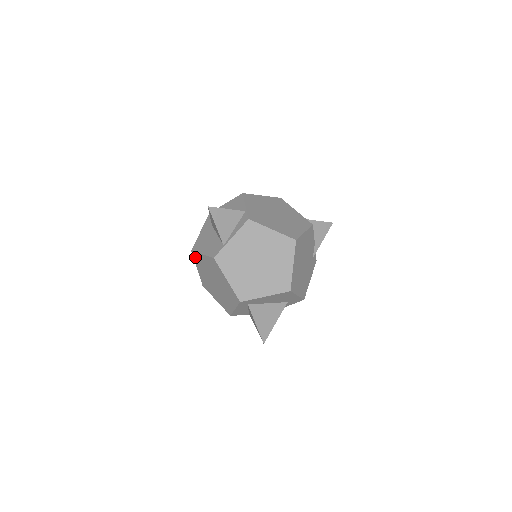
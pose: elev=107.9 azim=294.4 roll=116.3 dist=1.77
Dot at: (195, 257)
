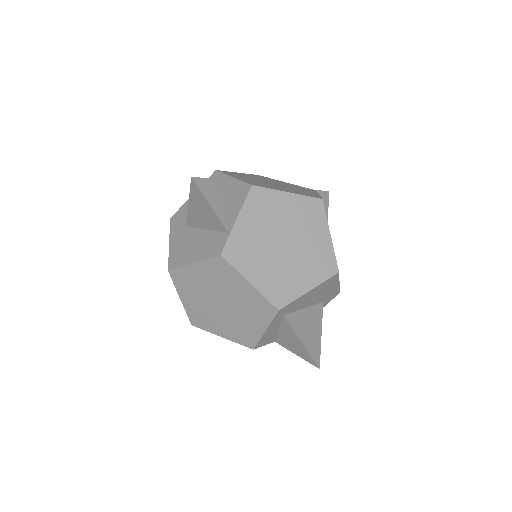
Dot at: (176, 278)
